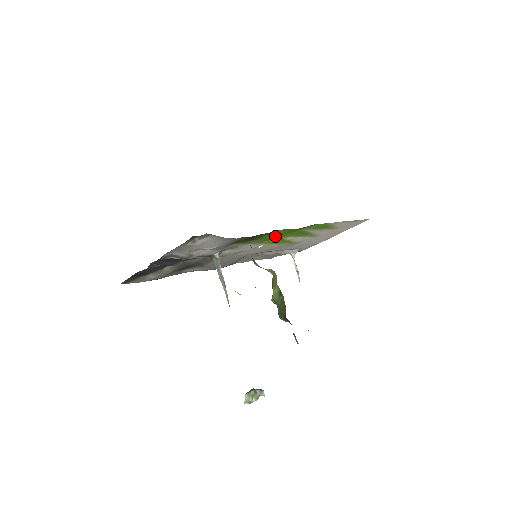
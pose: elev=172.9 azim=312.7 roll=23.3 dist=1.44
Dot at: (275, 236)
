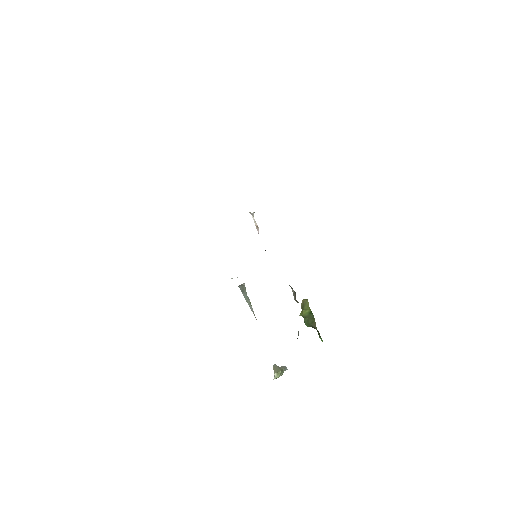
Dot at: occluded
